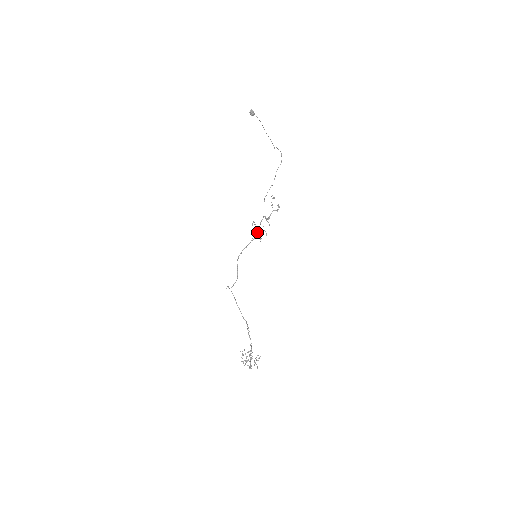
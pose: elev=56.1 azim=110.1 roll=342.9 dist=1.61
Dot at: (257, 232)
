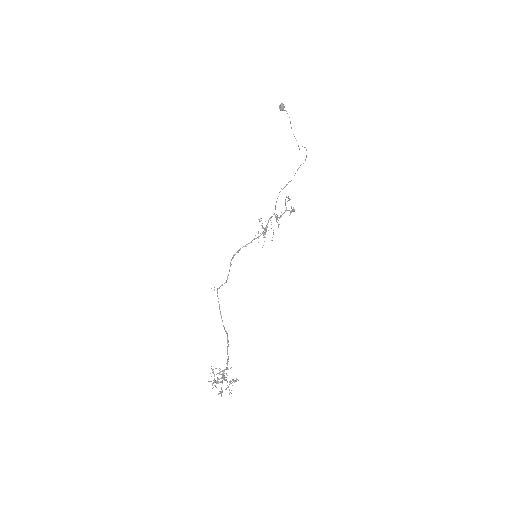
Dot at: occluded
